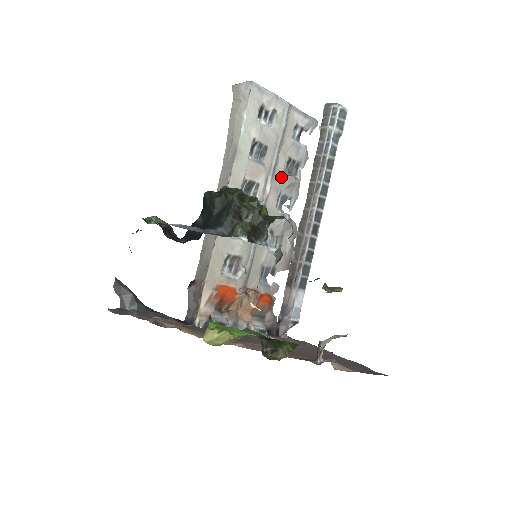
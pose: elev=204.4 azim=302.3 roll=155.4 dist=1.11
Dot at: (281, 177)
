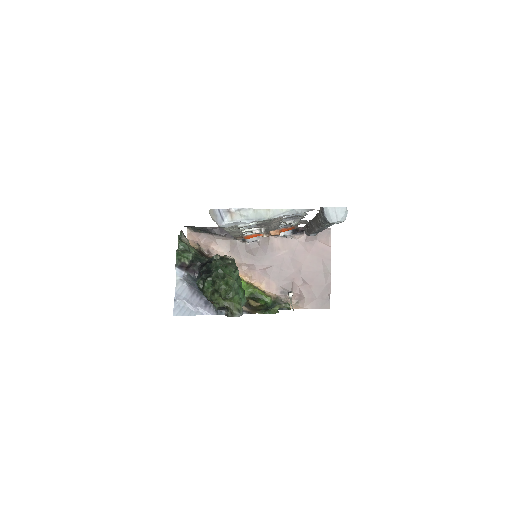
Dot at: occluded
